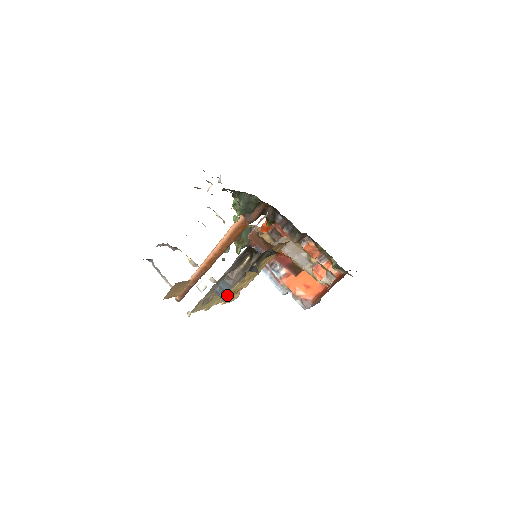
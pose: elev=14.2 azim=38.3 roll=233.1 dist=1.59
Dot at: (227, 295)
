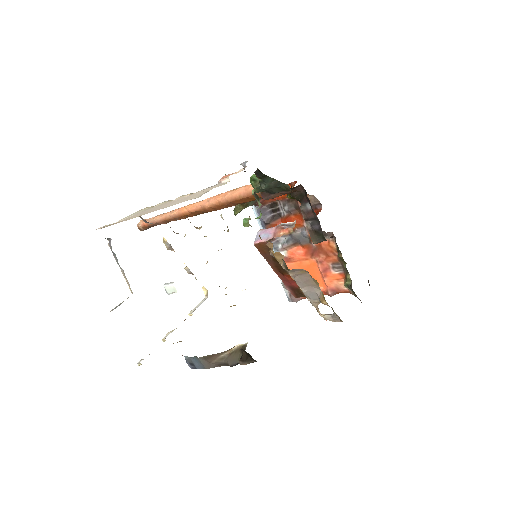
Dot at: occluded
